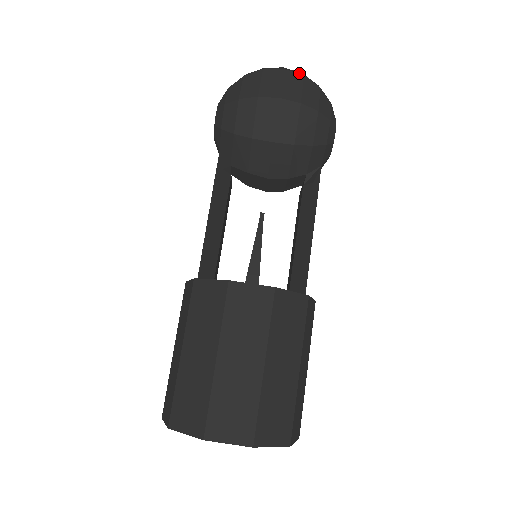
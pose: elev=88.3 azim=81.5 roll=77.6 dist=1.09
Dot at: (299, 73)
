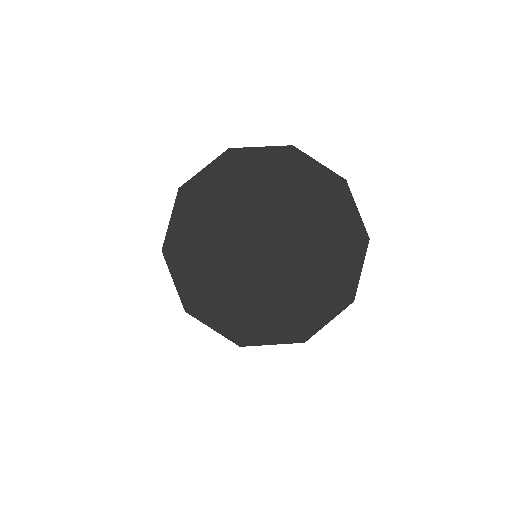
Dot at: occluded
